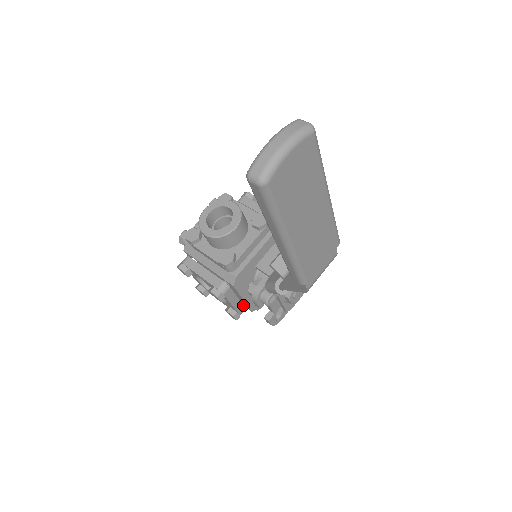
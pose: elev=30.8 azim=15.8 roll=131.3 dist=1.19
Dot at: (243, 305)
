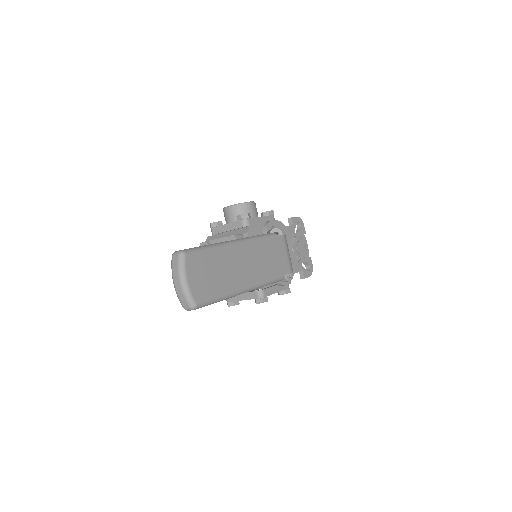
Dot at: occluded
